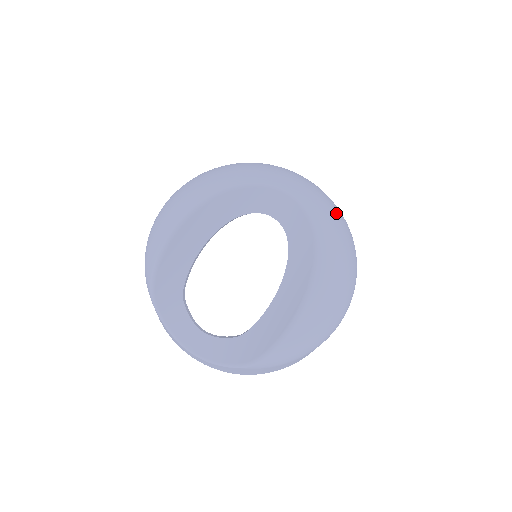
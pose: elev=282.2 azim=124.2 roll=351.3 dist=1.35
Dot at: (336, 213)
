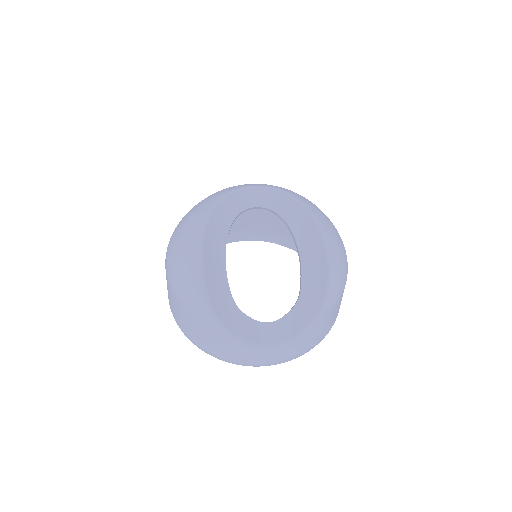
Dot at: occluded
